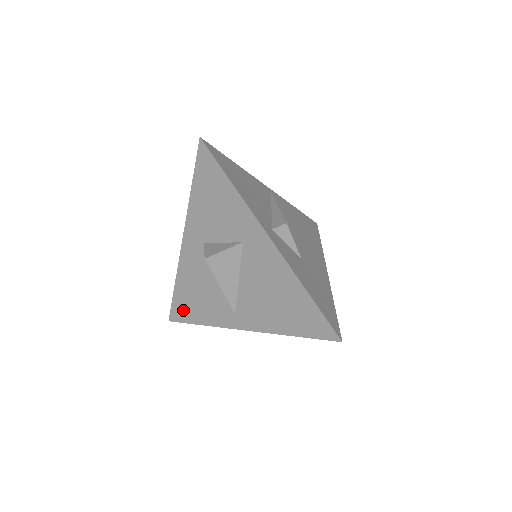
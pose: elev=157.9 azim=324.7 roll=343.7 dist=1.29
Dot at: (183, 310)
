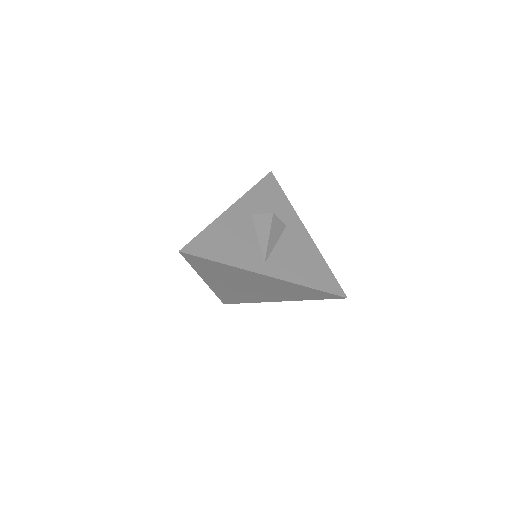
Dot at: (205, 247)
